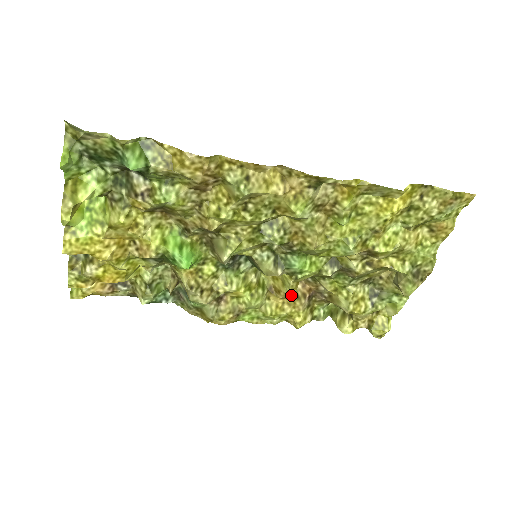
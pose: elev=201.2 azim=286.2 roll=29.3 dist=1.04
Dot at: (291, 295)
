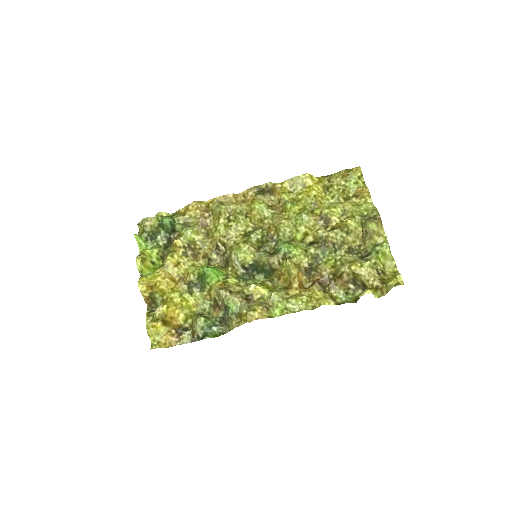
Dot at: (305, 288)
